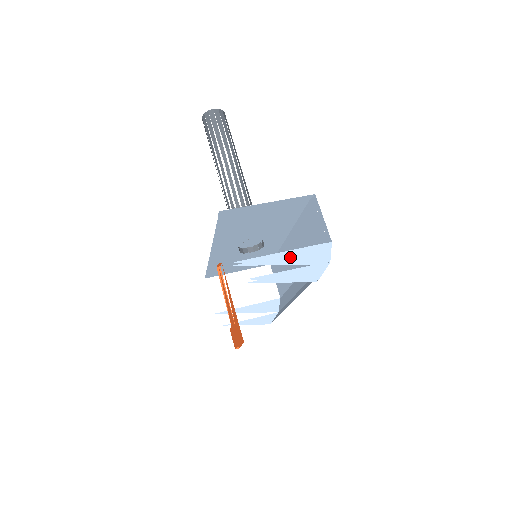
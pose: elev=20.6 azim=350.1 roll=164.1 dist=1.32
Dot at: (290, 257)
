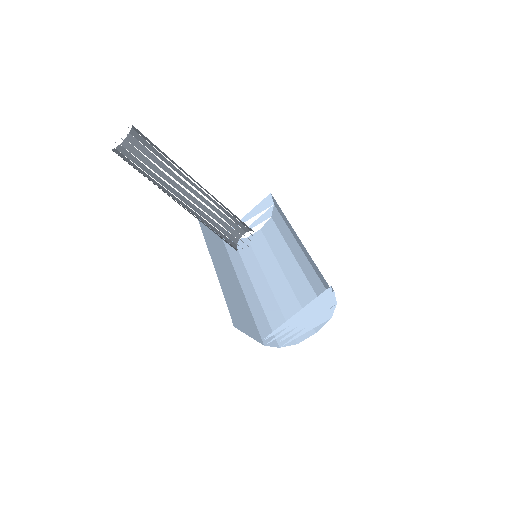
Dot at: (304, 319)
